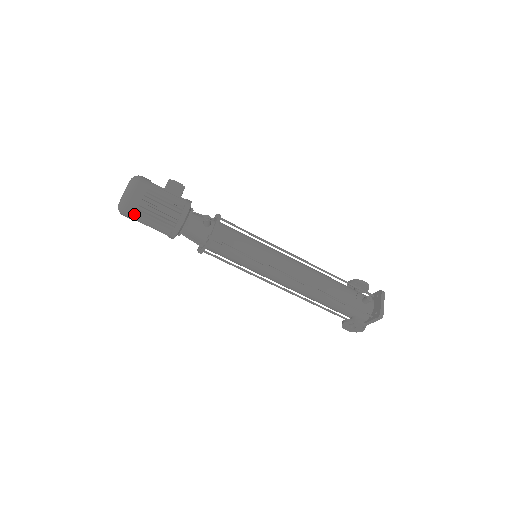
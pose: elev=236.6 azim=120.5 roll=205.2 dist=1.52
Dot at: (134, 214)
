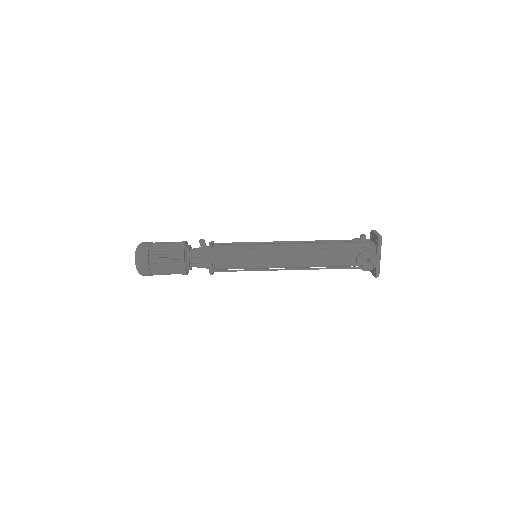
Dot at: (147, 261)
